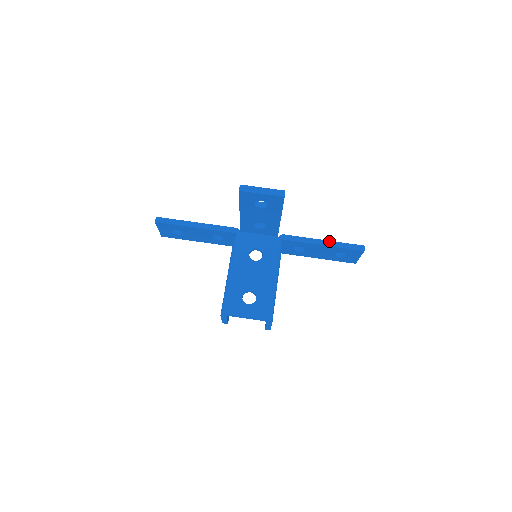
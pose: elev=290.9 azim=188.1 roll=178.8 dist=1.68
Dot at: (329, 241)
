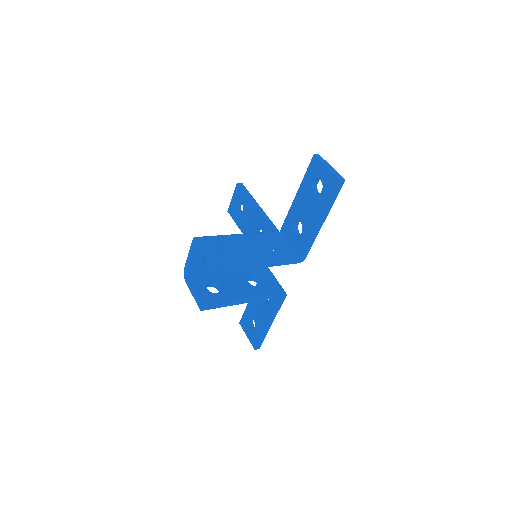
Dot at: occluded
